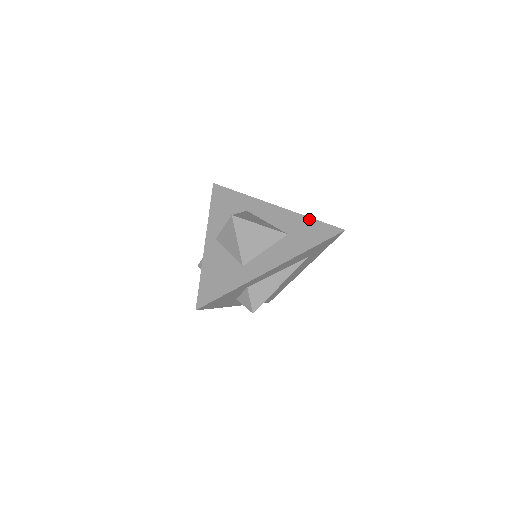
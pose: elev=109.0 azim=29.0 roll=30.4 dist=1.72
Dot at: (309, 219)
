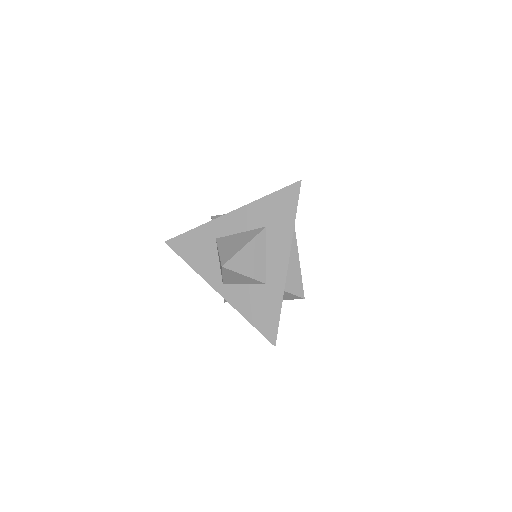
Dot at: (266, 198)
